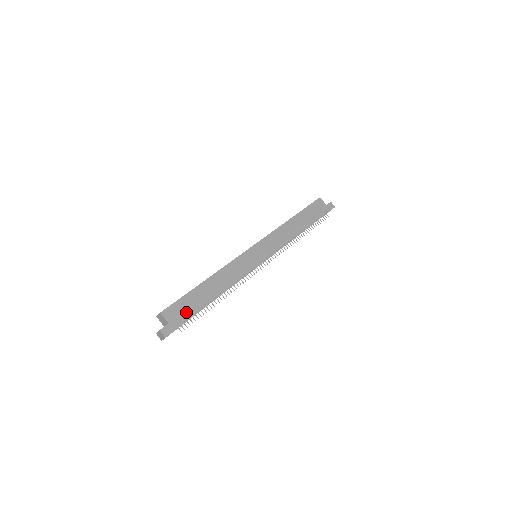
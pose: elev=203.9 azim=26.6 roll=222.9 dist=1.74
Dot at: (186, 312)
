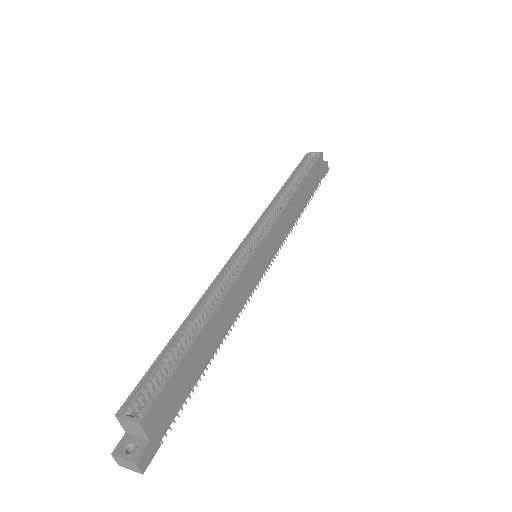
Dot at: (176, 402)
